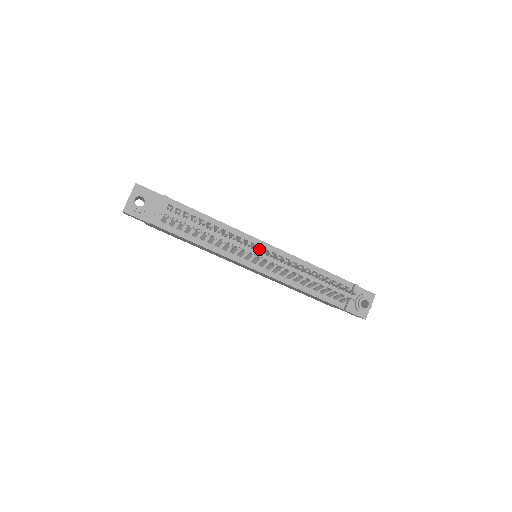
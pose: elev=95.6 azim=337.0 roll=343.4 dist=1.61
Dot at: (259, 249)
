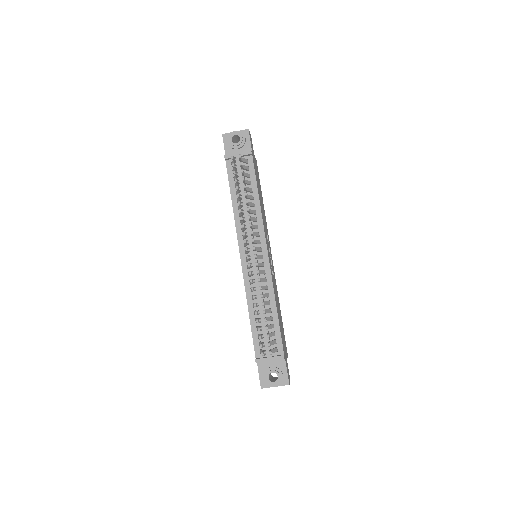
Dot at: (257, 247)
